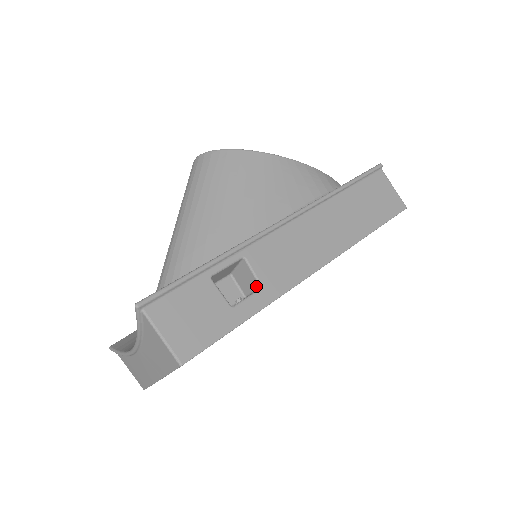
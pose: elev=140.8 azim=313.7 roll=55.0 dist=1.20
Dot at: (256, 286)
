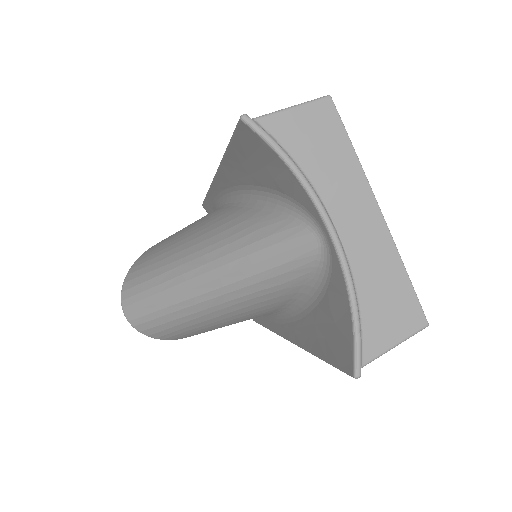
Dot at: occluded
